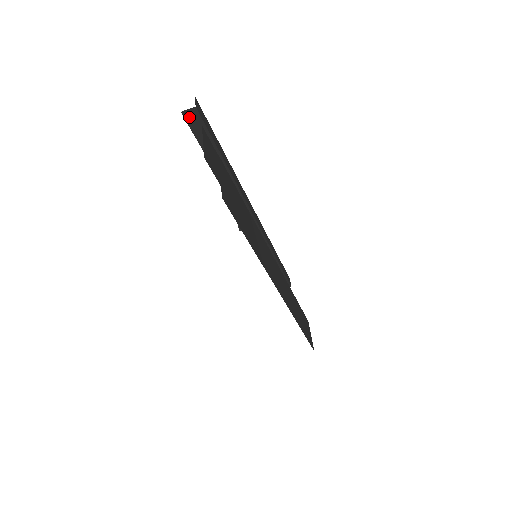
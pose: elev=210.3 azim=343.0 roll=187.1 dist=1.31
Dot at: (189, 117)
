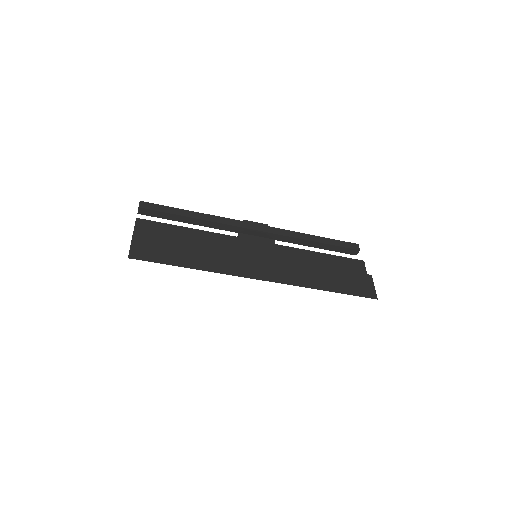
Dot at: (143, 213)
